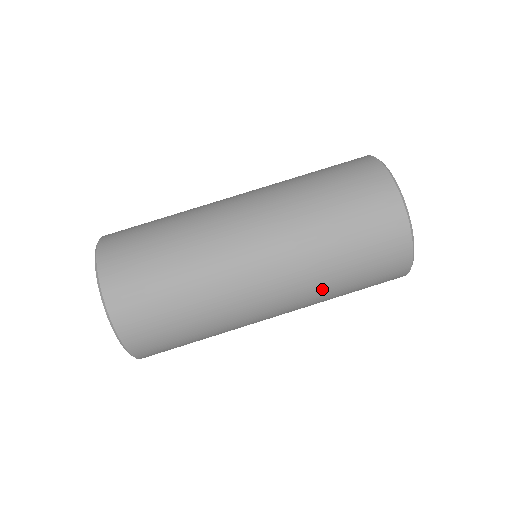
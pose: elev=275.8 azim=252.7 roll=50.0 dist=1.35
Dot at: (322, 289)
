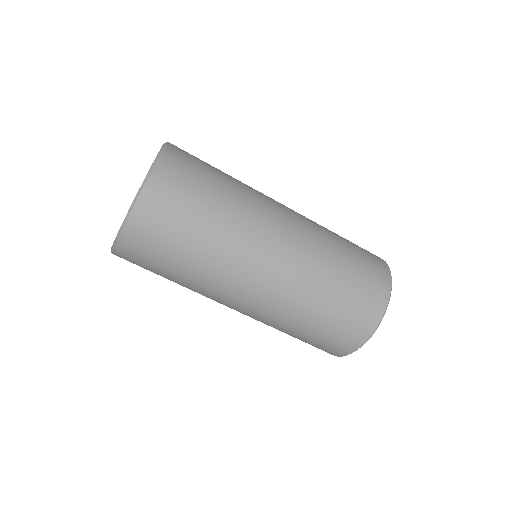
Dot at: occluded
